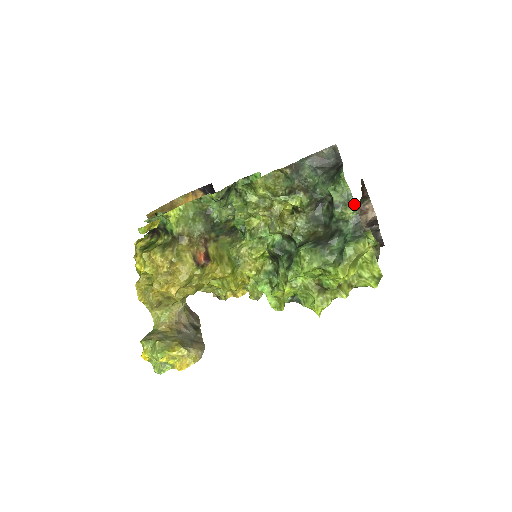
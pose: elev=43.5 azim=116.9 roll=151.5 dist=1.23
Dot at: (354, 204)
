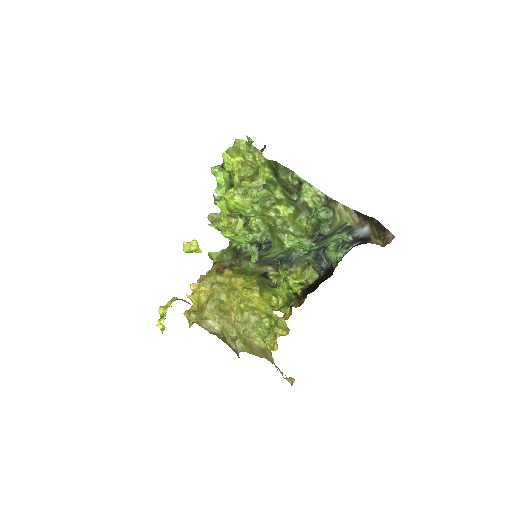
Dot at: (252, 142)
